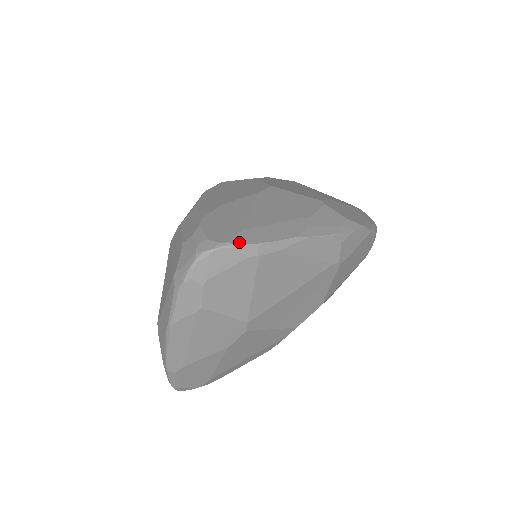
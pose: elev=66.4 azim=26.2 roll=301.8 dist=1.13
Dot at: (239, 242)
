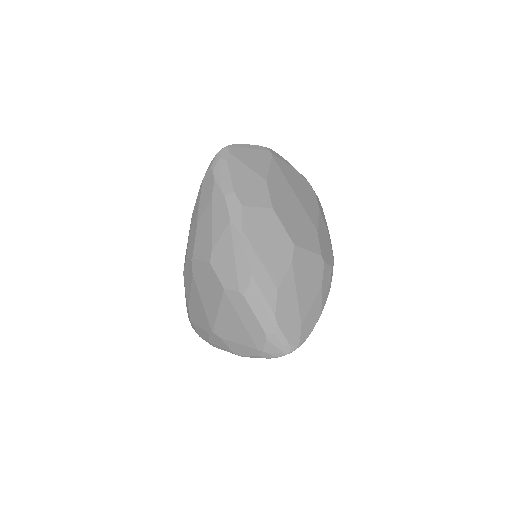
Dot at: (303, 341)
